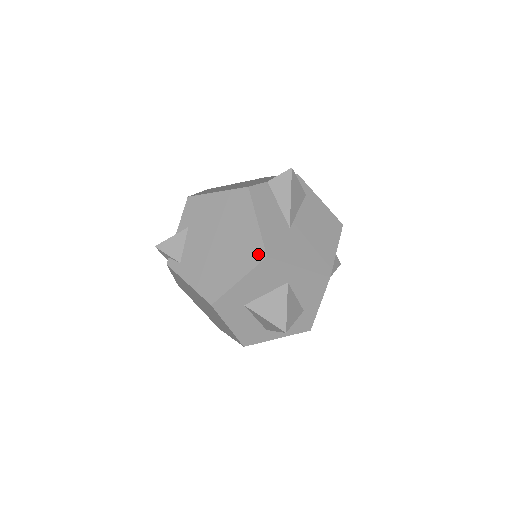
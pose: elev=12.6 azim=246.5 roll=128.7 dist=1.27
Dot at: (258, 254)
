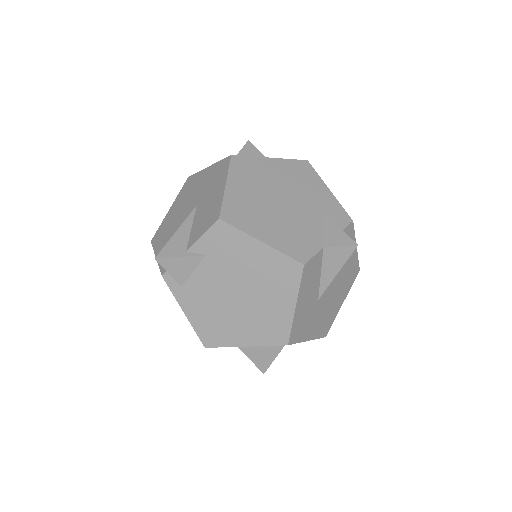
Dot at: (280, 337)
